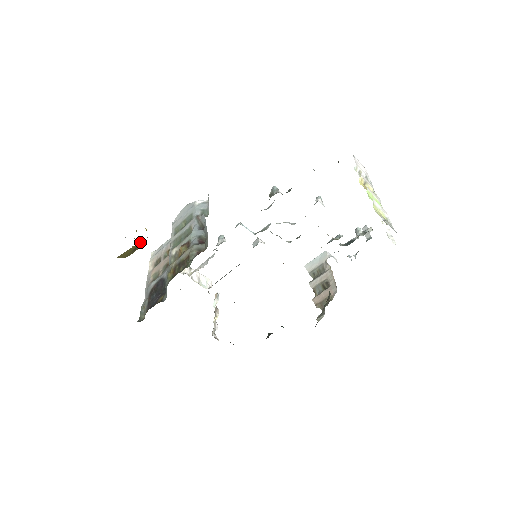
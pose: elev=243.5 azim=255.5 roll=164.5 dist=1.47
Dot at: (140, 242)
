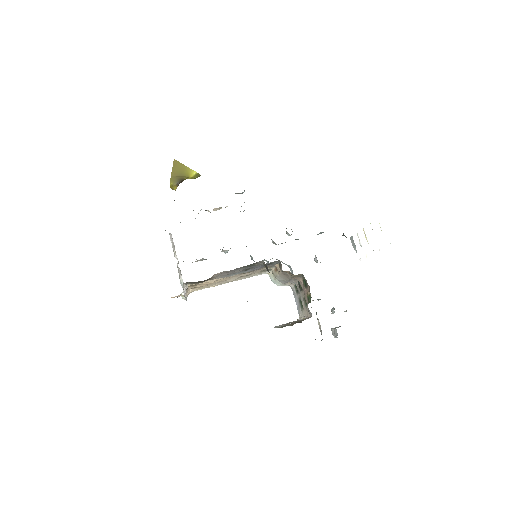
Dot at: (192, 171)
